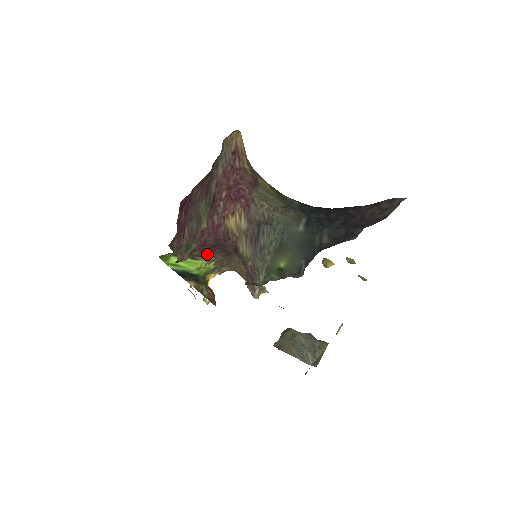
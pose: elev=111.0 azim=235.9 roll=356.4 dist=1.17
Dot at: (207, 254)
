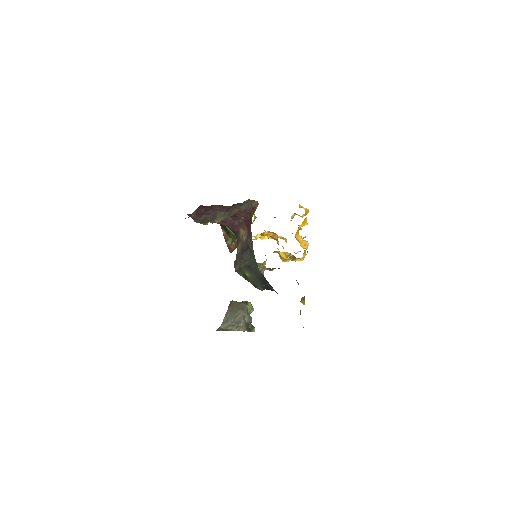
Dot at: occluded
